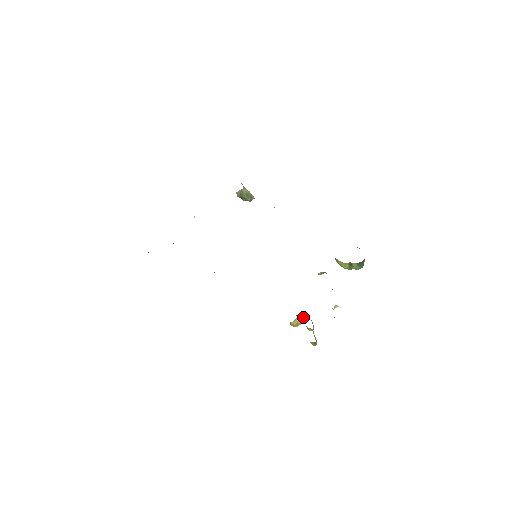
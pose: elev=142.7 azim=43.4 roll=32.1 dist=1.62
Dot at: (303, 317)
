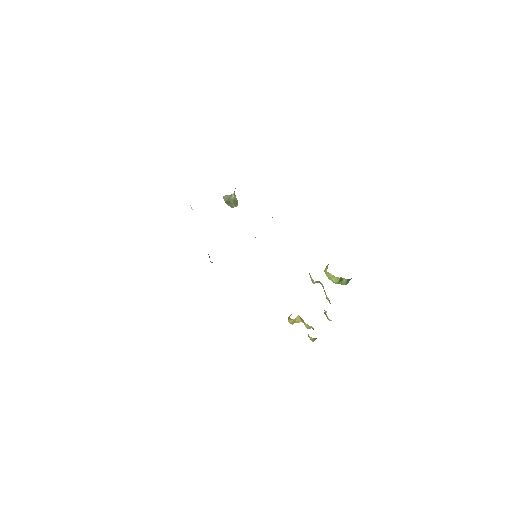
Dot at: occluded
